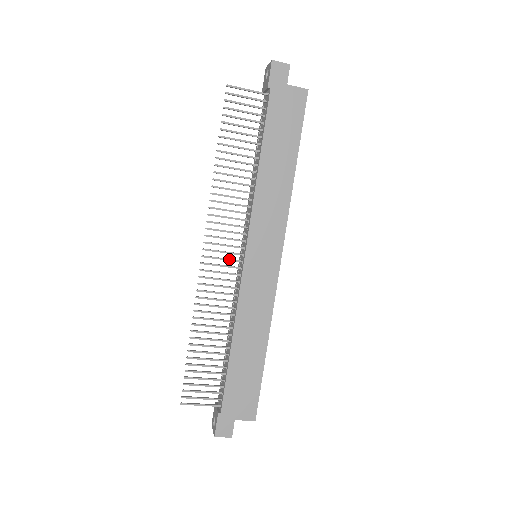
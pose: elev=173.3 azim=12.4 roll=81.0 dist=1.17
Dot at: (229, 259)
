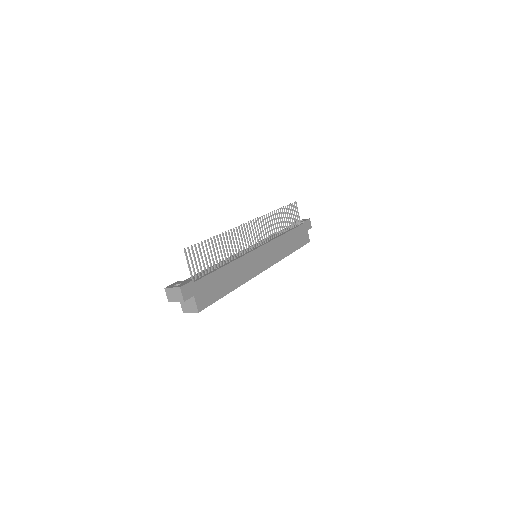
Dot at: occluded
